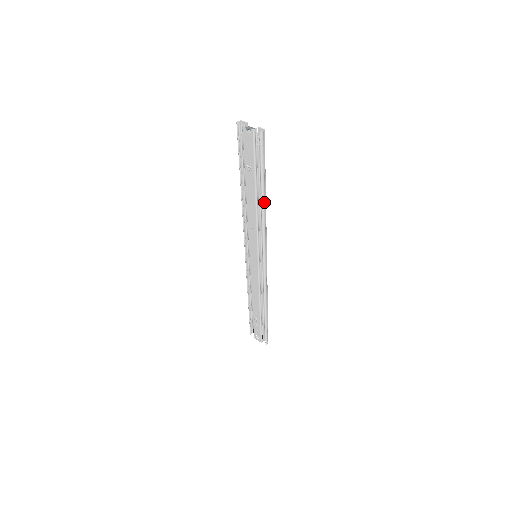
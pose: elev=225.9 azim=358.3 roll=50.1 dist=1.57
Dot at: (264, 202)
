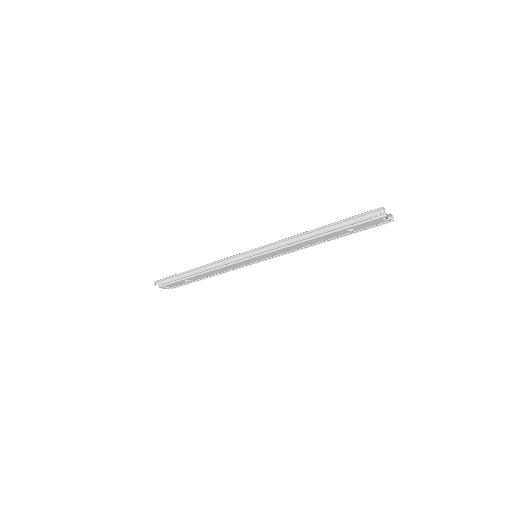
Dot at: (326, 241)
